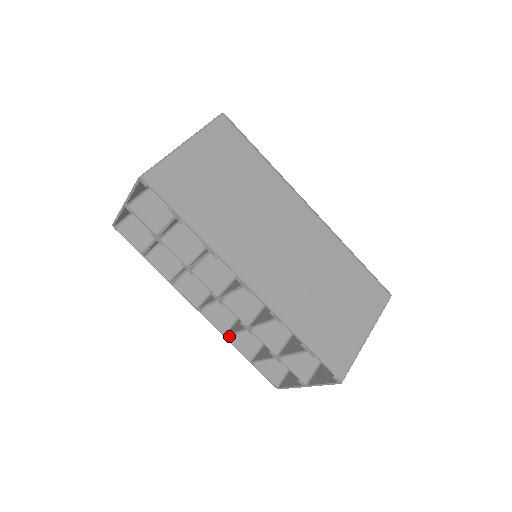
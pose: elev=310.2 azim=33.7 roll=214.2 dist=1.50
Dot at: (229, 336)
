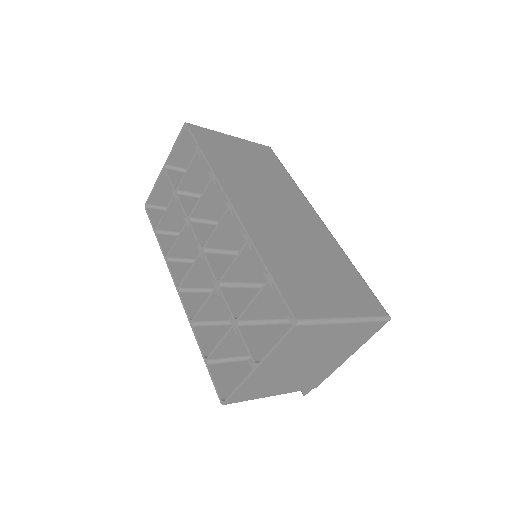
Dot at: (195, 325)
